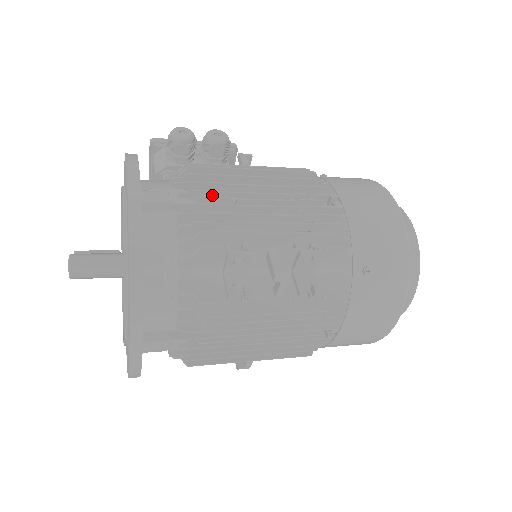
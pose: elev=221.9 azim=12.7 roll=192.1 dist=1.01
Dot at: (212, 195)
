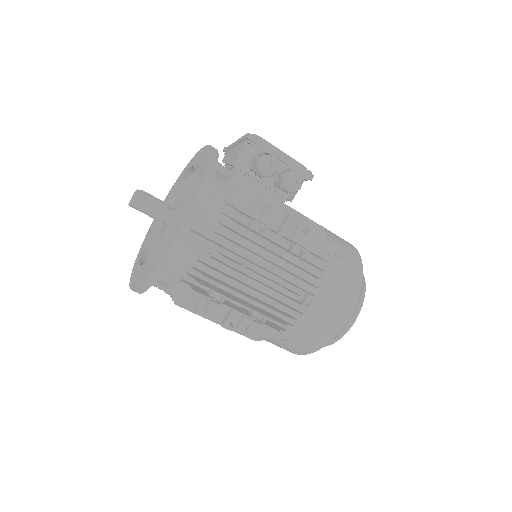
Dot at: (233, 254)
